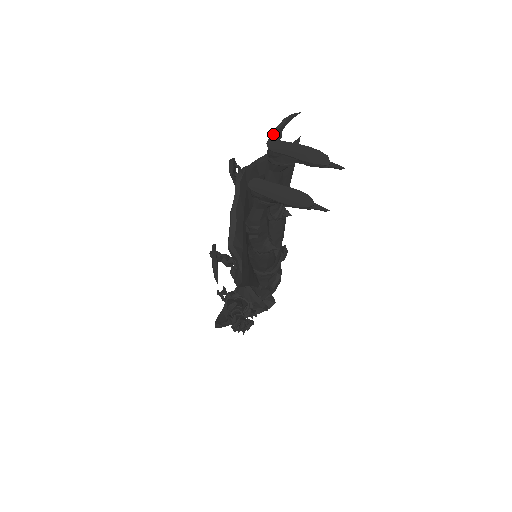
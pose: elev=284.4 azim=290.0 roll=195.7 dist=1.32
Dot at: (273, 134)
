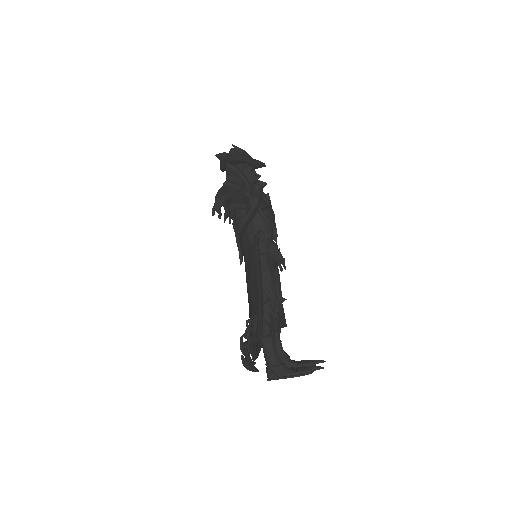
Dot at: occluded
